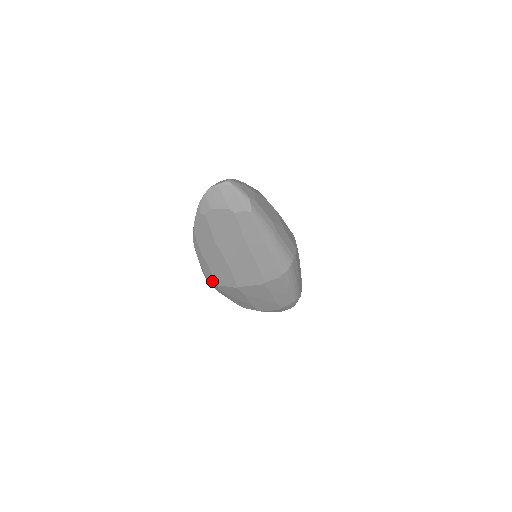
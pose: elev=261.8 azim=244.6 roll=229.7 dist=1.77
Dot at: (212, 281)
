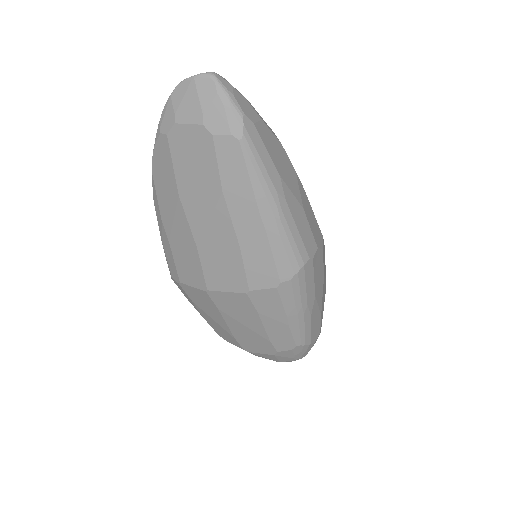
Dot at: (175, 274)
